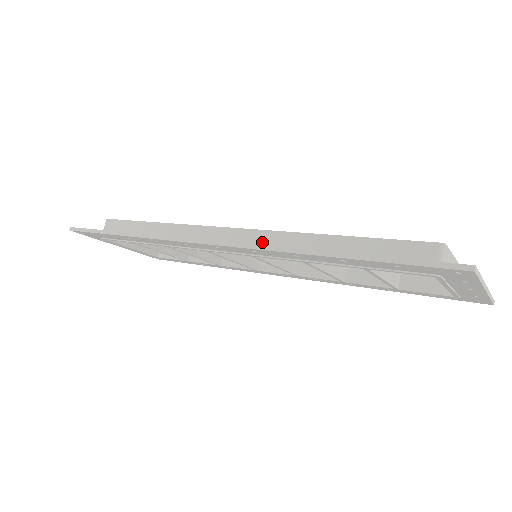
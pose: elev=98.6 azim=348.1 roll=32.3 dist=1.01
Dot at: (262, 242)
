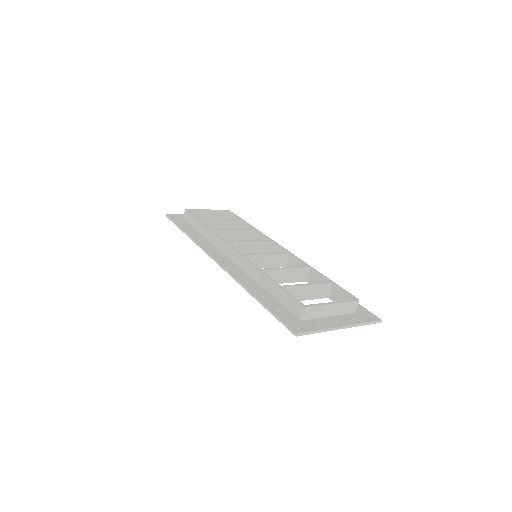
Dot at: (242, 264)
